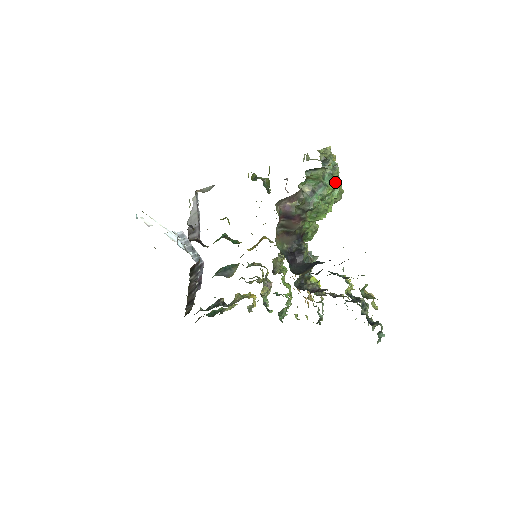
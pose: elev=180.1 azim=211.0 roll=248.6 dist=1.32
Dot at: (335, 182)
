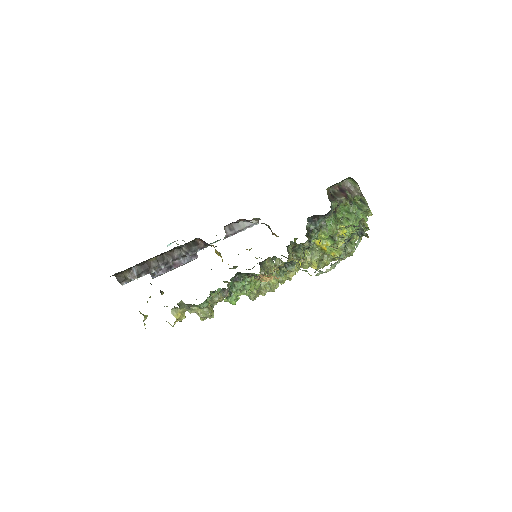
Dot at: (366, 219)
